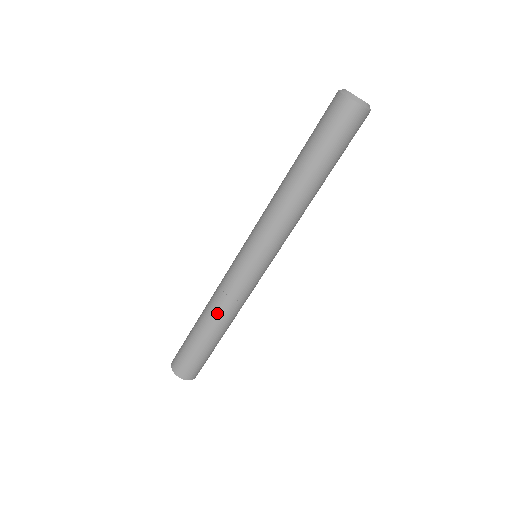
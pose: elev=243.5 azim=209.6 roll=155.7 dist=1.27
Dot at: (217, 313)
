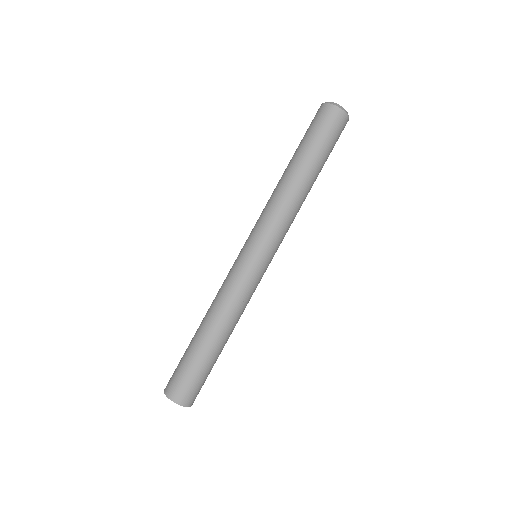
Dot at: (219, 316)
